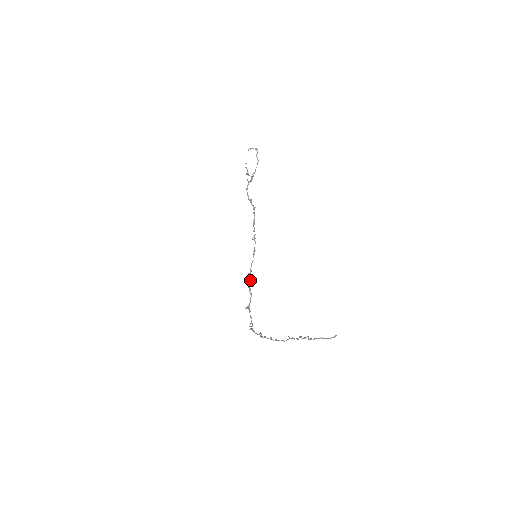
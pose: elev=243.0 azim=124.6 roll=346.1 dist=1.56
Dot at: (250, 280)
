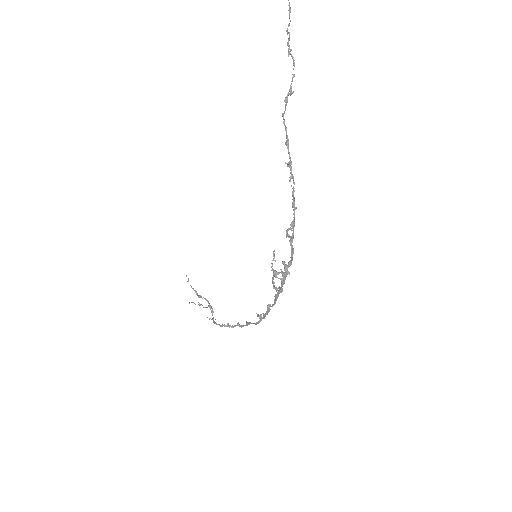
Dot at: (277, 273)
